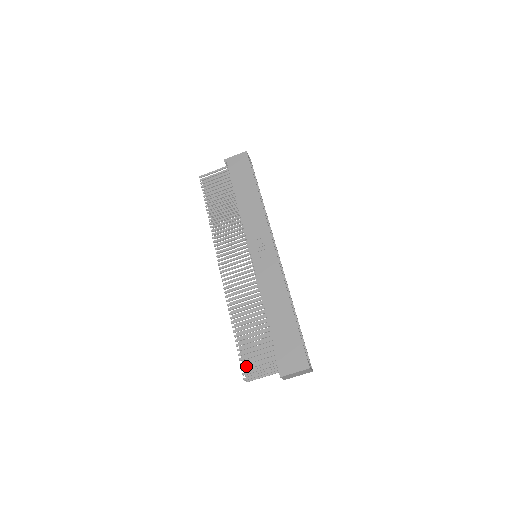
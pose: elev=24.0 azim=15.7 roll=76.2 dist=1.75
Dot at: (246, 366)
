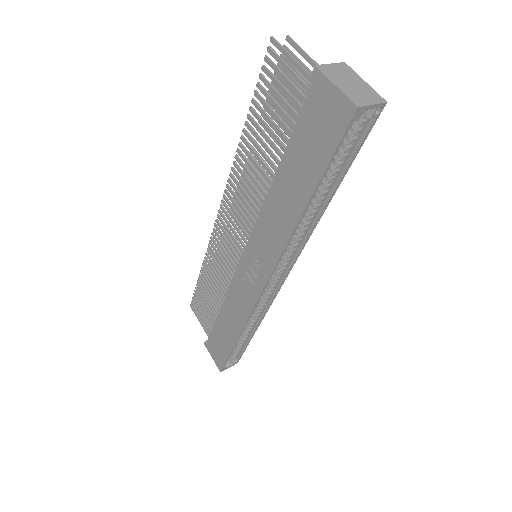
Dot at: occluded
